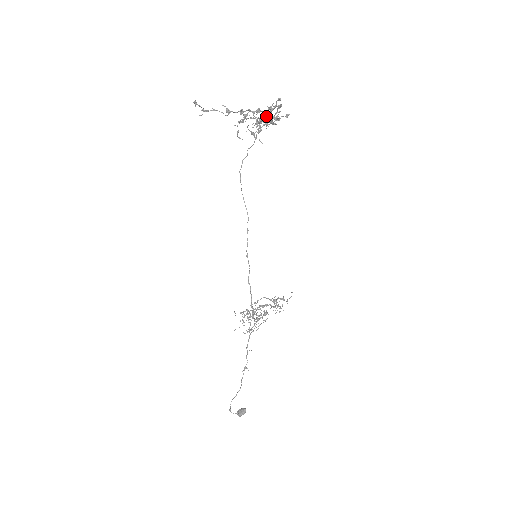
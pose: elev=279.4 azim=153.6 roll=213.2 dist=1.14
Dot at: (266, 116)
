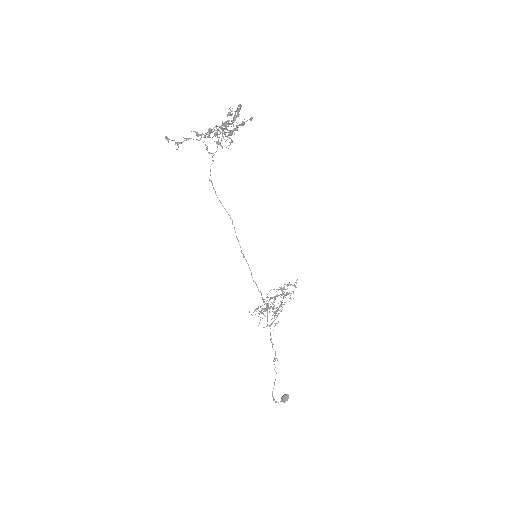
Dot at: (226, 122)
